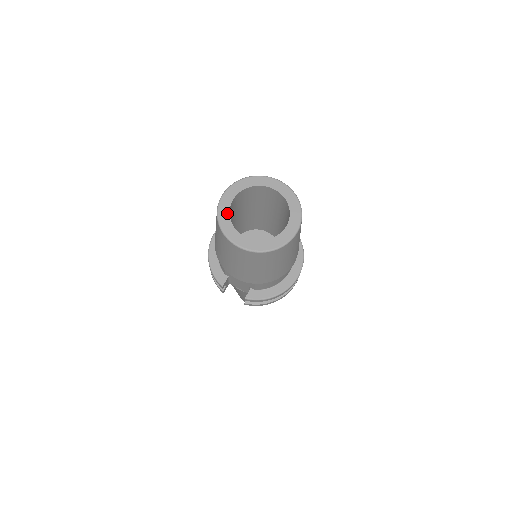
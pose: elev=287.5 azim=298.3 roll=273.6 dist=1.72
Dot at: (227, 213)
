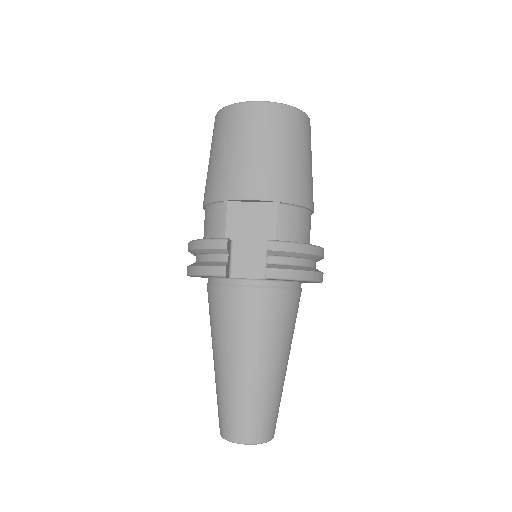
Dot at: occluded
